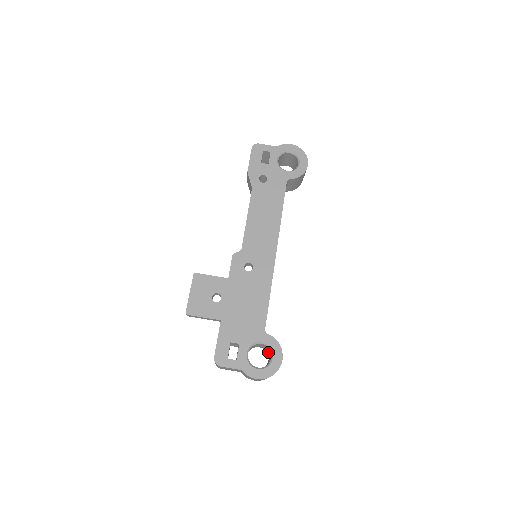
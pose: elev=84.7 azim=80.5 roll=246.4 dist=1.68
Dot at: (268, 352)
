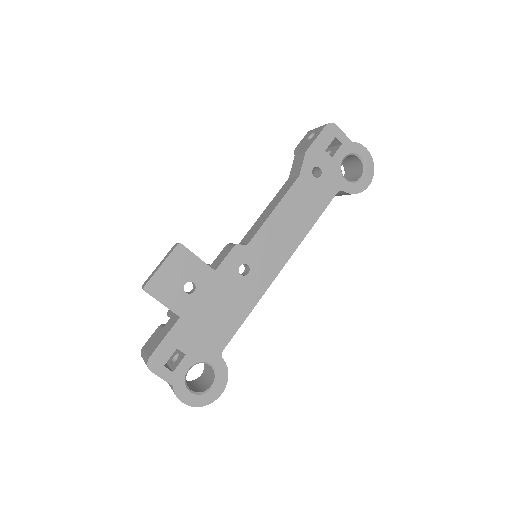
Dot at: (208, 370)
